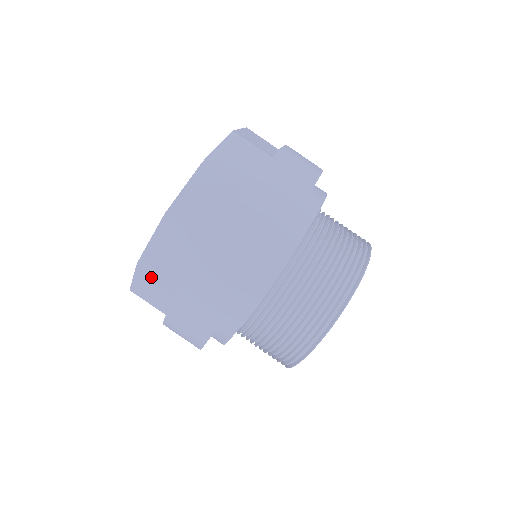
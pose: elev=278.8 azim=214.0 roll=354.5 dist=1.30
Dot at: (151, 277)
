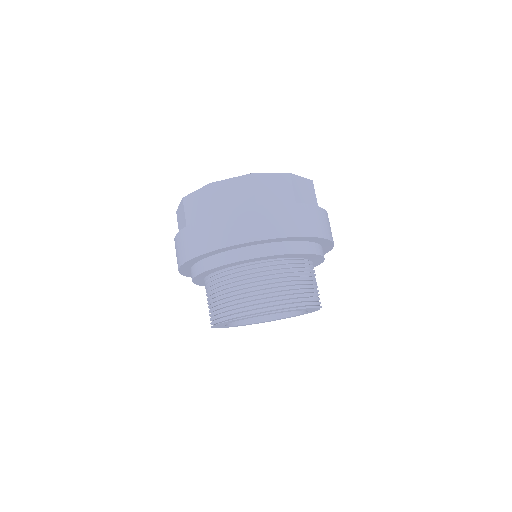
Dot at: (183, 211)
